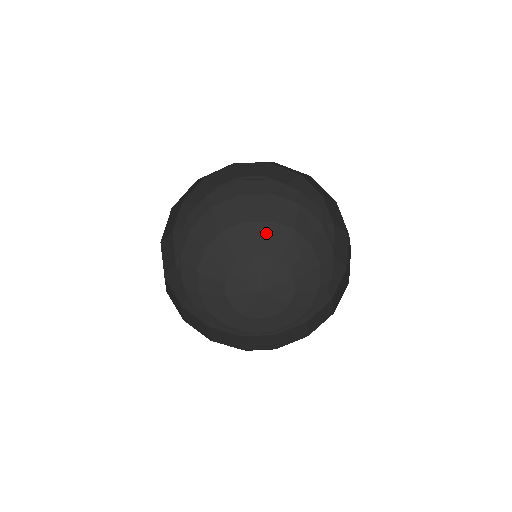
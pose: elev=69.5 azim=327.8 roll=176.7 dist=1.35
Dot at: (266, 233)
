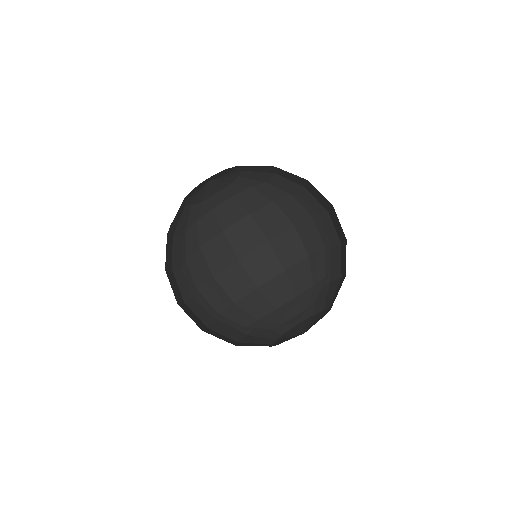
Dot at: (310, 295)
